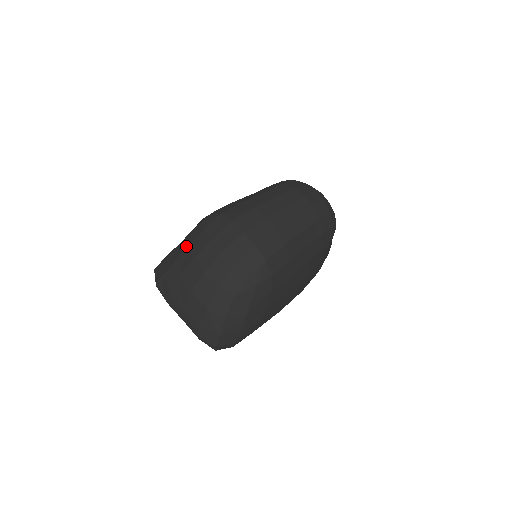
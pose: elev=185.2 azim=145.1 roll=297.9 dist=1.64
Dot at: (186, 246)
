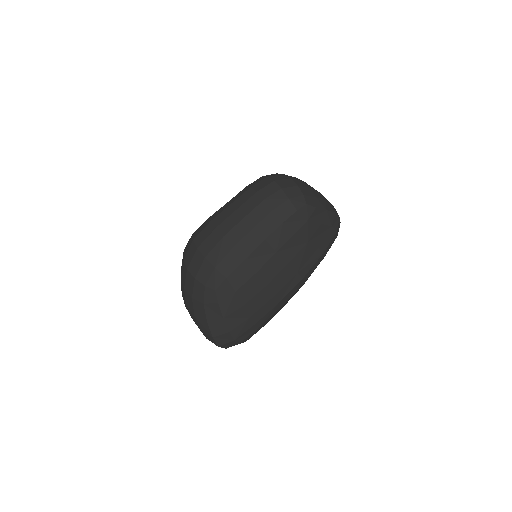
Dot at: occluded
